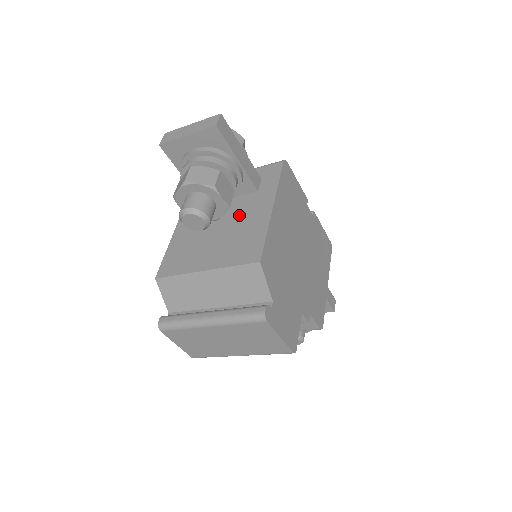
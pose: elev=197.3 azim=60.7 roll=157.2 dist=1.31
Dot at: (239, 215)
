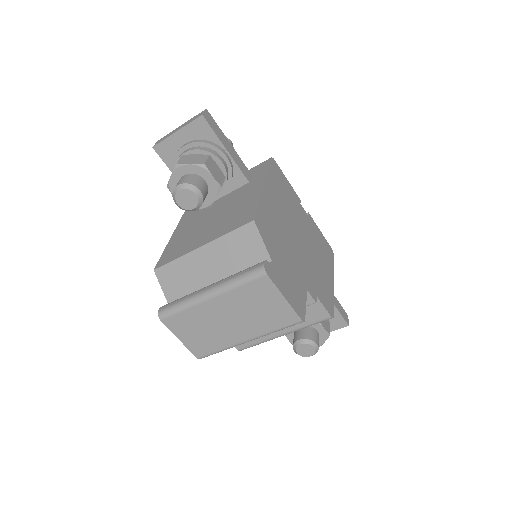
Dot at: (232, 202)
